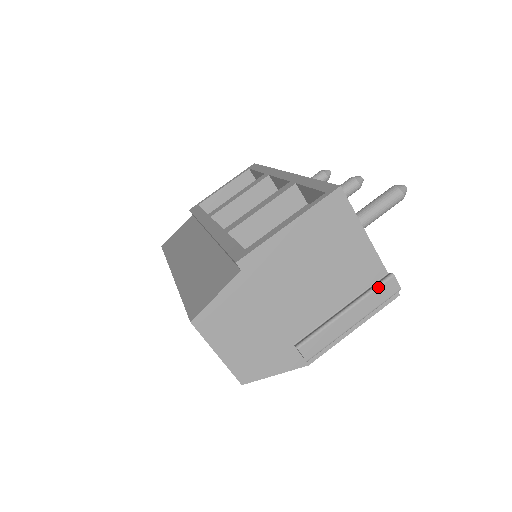
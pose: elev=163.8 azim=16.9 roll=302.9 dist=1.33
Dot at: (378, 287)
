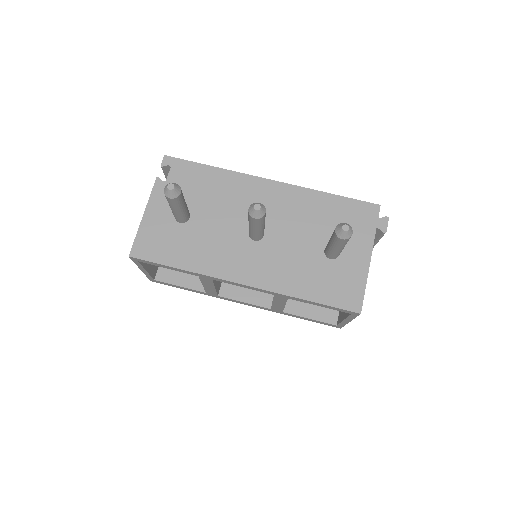
Dot at: occluded
